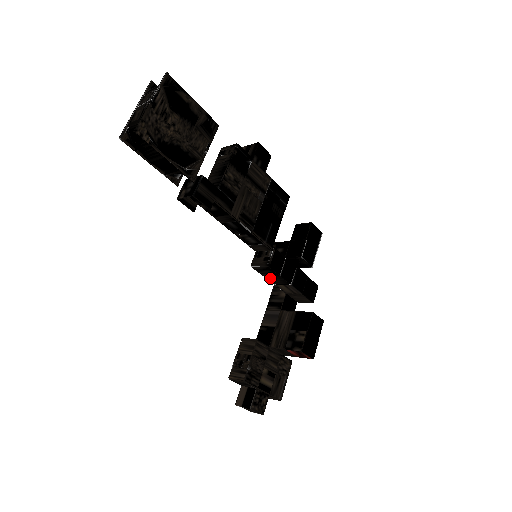
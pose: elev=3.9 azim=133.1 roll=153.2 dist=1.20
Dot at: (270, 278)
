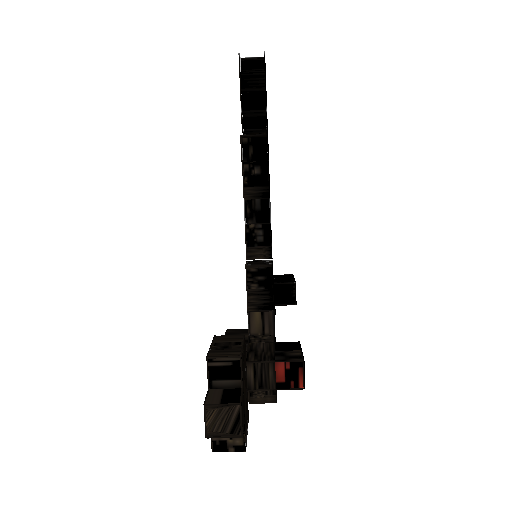
Dot at: (253, 294)
